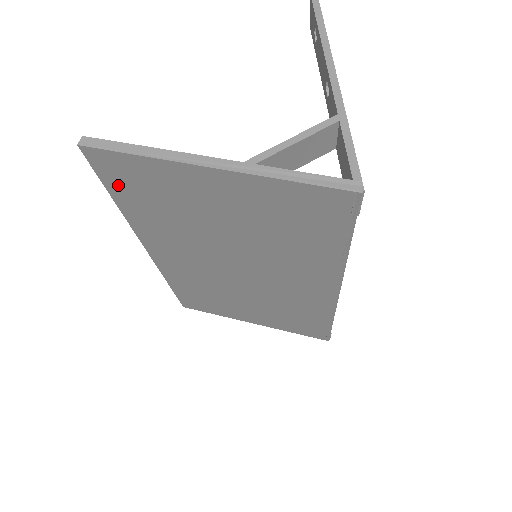
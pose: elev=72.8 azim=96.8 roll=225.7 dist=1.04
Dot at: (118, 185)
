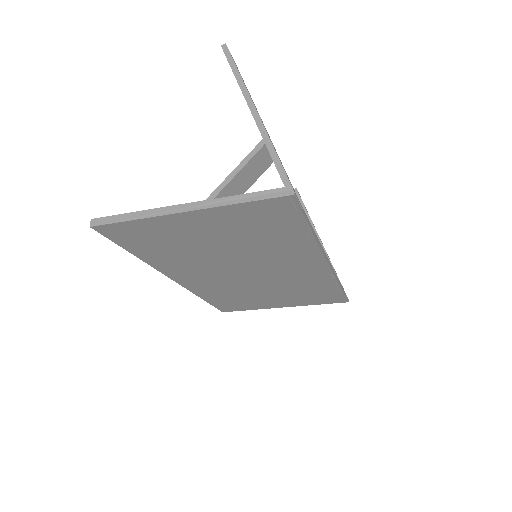
Dot at: (129, 243)
